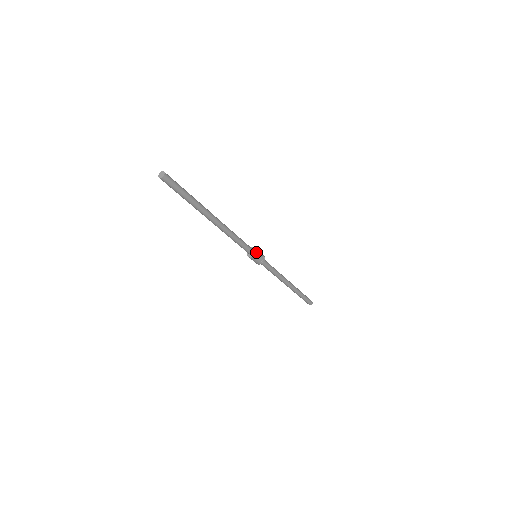
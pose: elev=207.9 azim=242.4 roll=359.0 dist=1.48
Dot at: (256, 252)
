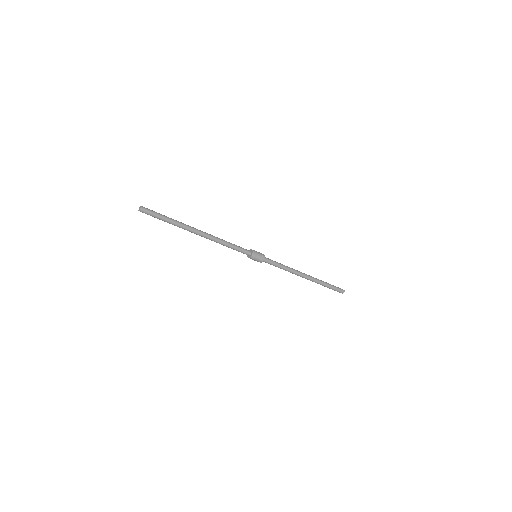
Dot at: (252, 250)
